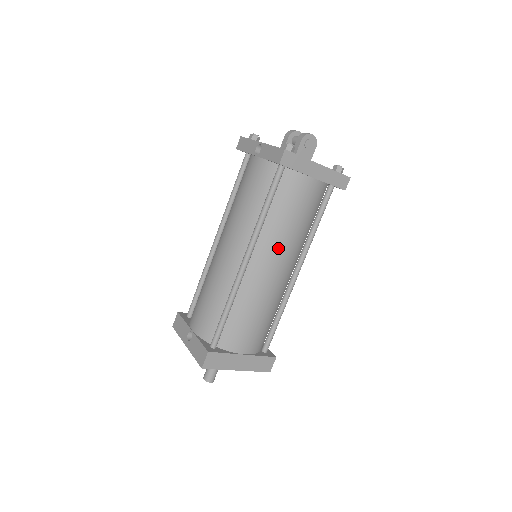
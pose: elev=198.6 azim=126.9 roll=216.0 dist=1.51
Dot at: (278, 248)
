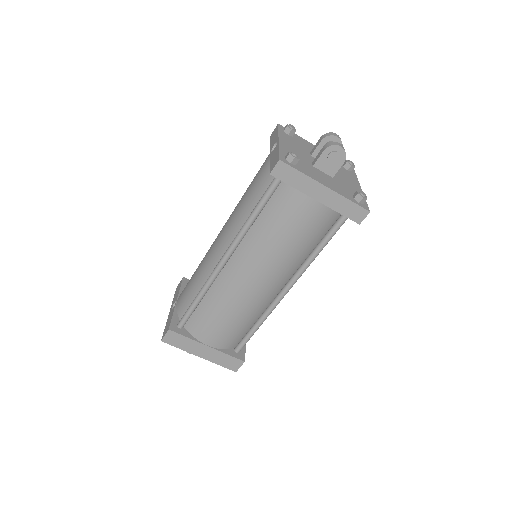
Dot at: (259, 260)
